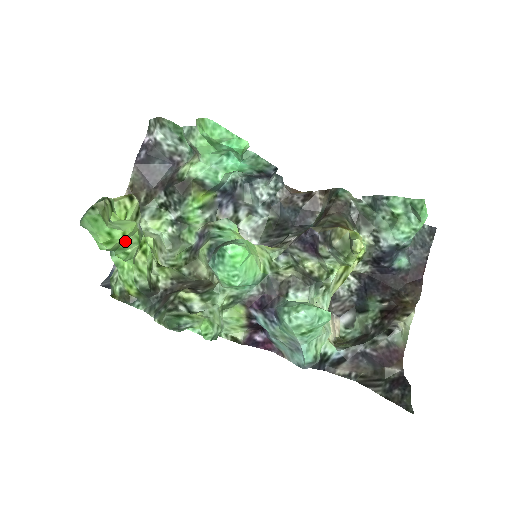
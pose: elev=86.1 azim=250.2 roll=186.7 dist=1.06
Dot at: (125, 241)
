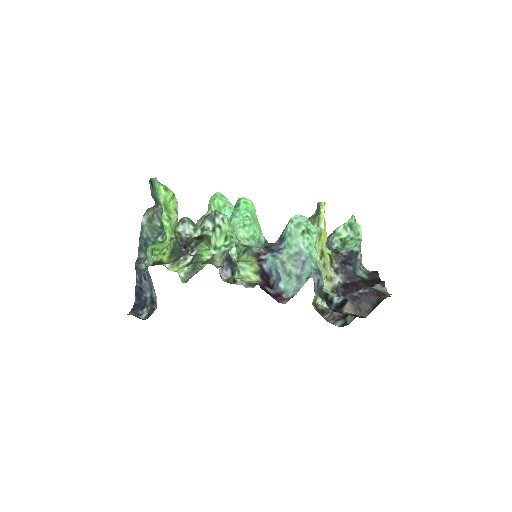
Dot at: (172, 205)
